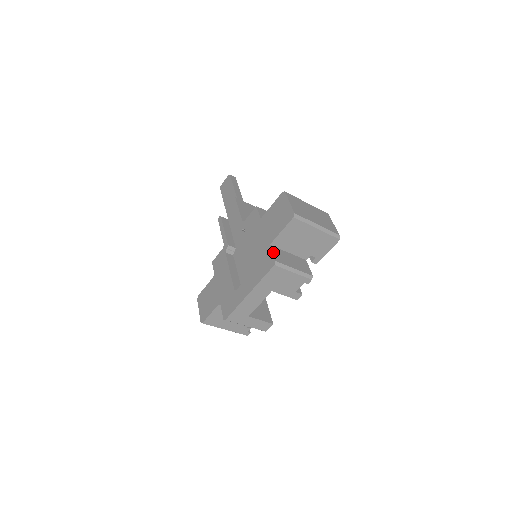
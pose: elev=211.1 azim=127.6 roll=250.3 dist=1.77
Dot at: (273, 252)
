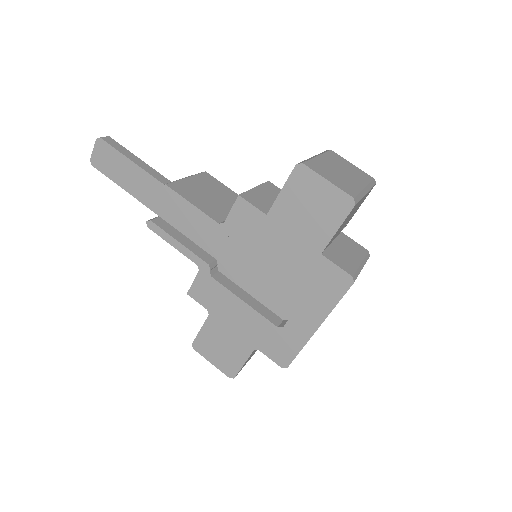
Dot at: (336, 264)
